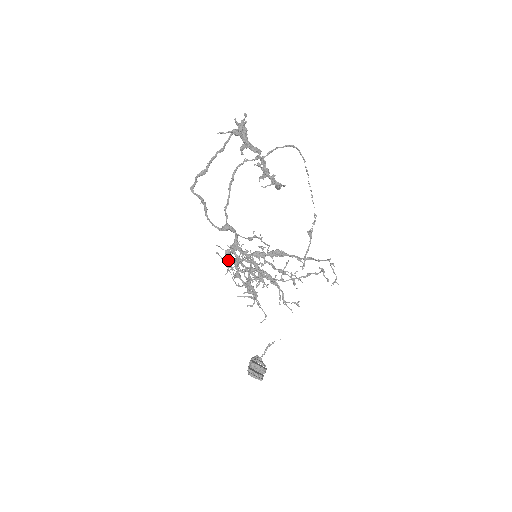
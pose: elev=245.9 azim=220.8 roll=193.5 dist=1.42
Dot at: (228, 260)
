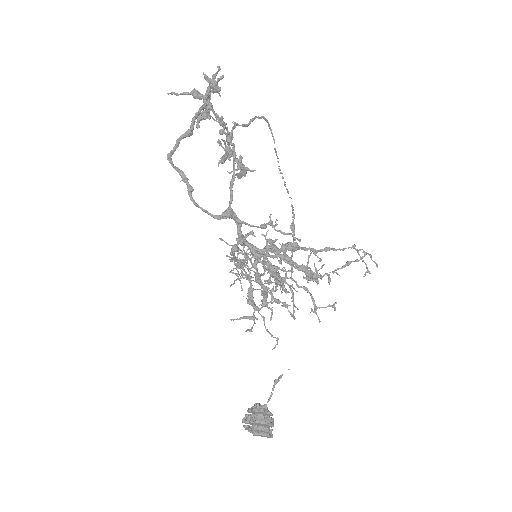
Dot at: (241, 259)
